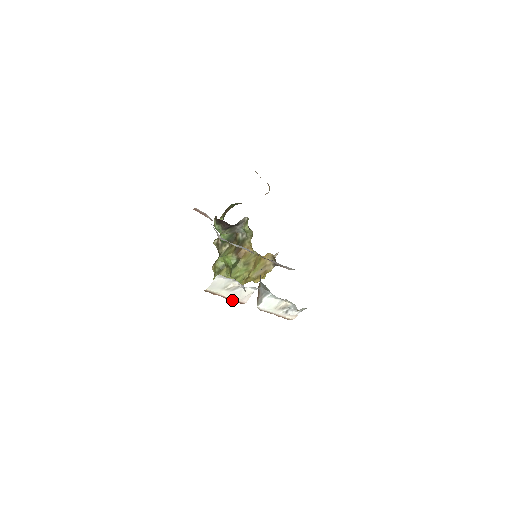
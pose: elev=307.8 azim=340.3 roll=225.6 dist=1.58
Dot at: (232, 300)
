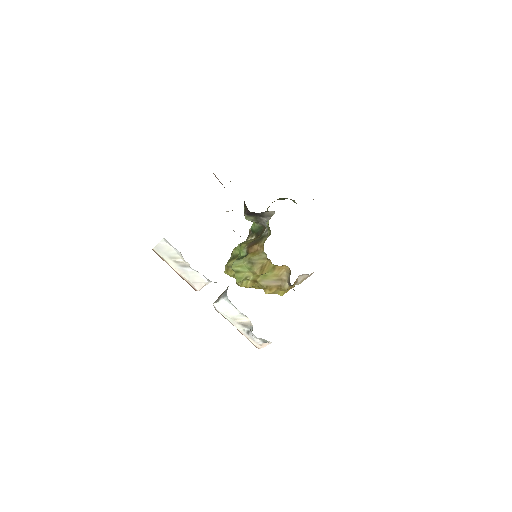
Dot at: (184, 279)
